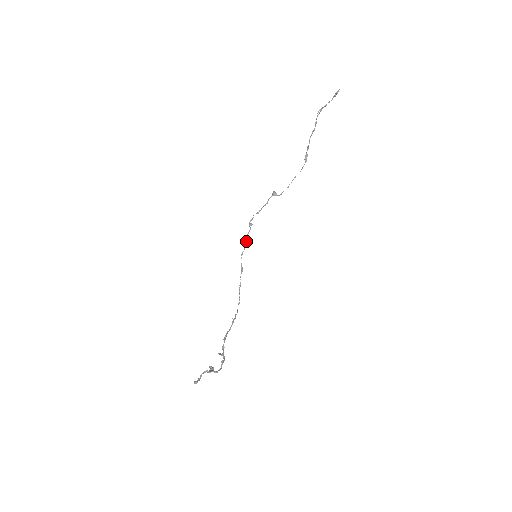
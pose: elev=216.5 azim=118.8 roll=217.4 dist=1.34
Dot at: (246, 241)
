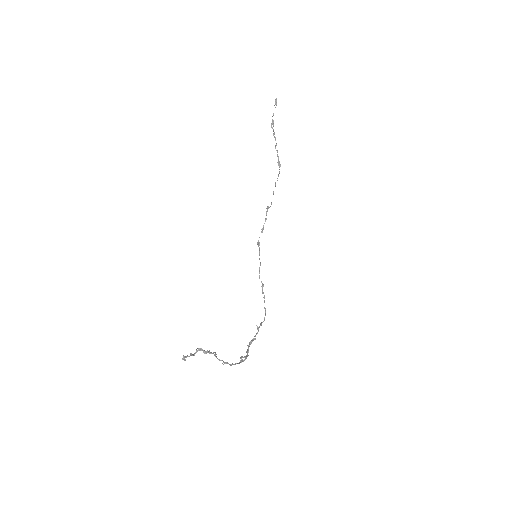
Dot at: occluded
